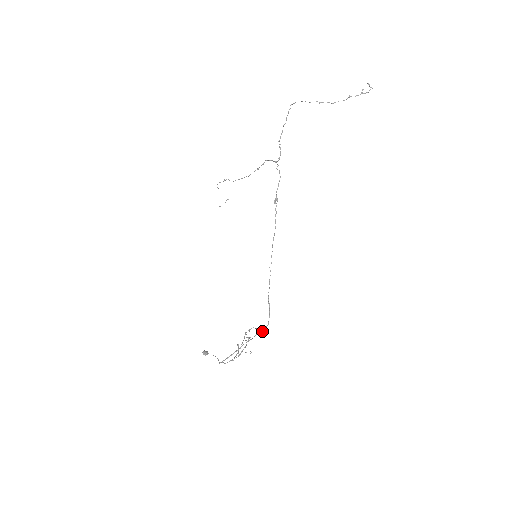
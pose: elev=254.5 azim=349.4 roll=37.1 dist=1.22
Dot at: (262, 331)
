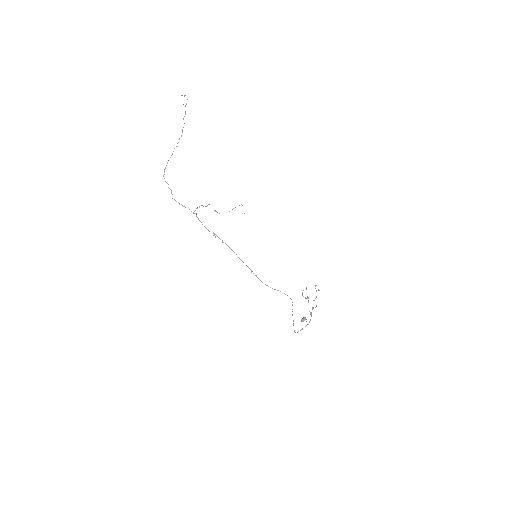
Dot at: occluded
